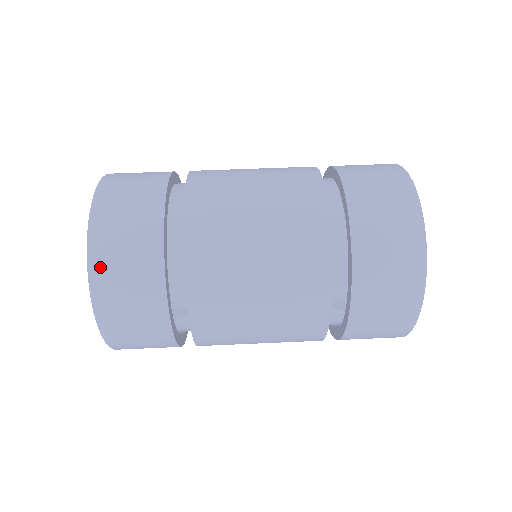
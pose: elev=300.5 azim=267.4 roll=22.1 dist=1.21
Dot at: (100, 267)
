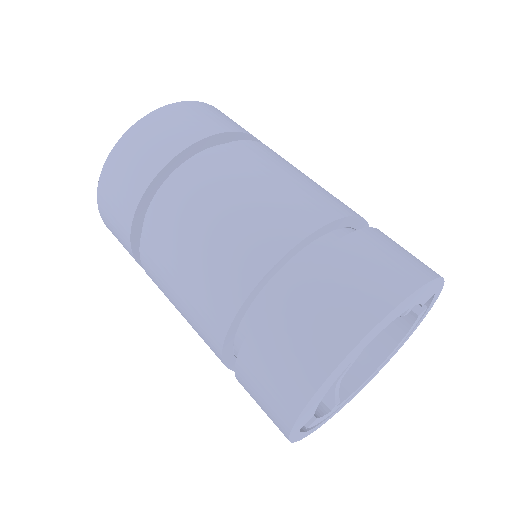
Dot at: (102, 199)
